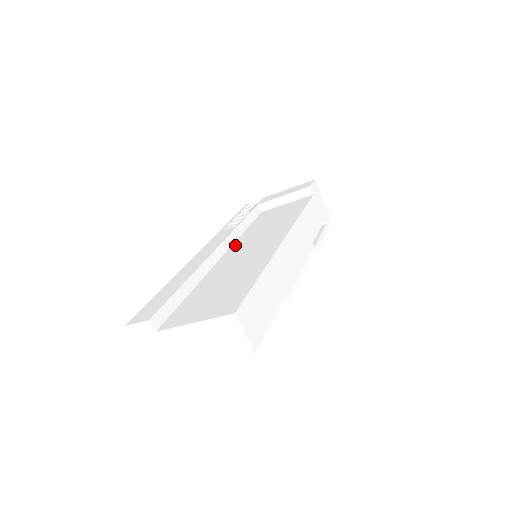
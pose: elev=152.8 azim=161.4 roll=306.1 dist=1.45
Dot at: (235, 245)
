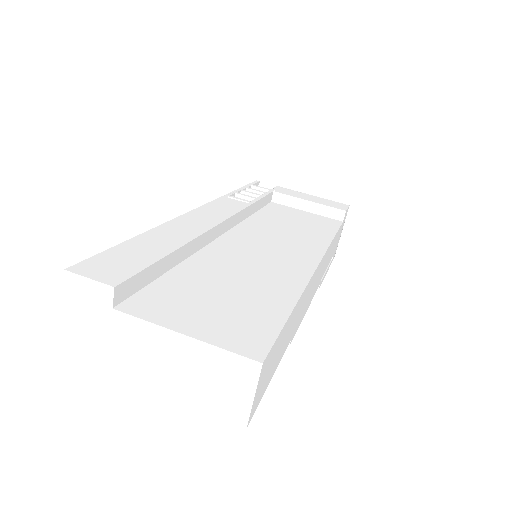
Dot at: (241, 228)
